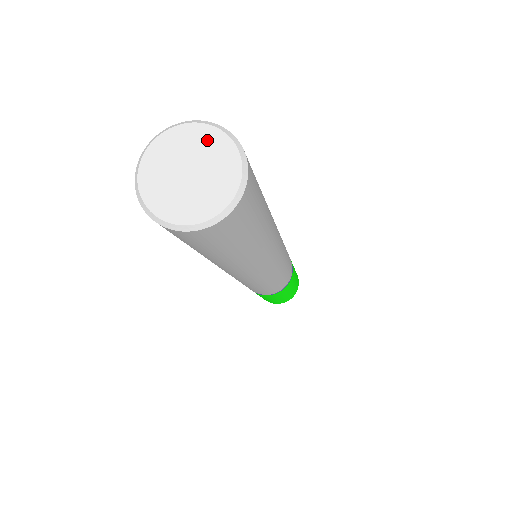
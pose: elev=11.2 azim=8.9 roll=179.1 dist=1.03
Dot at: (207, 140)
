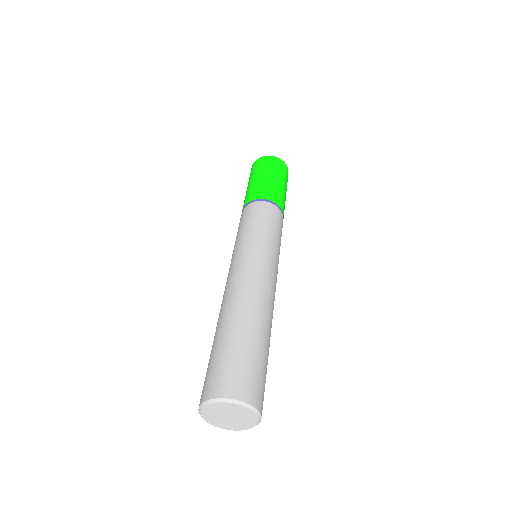
Dot at: (229, 407)
